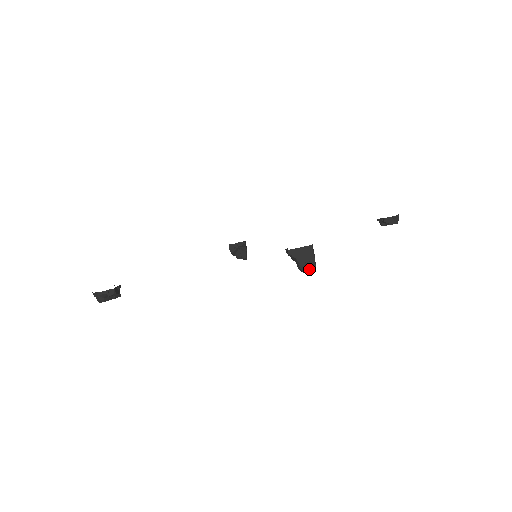
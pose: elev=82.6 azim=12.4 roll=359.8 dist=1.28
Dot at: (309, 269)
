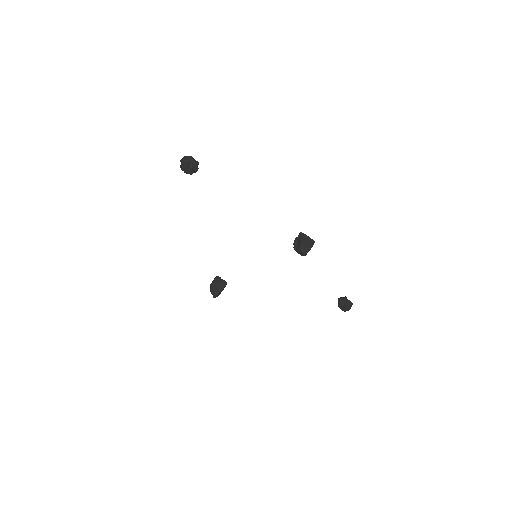
Dot at: (305, 249)
